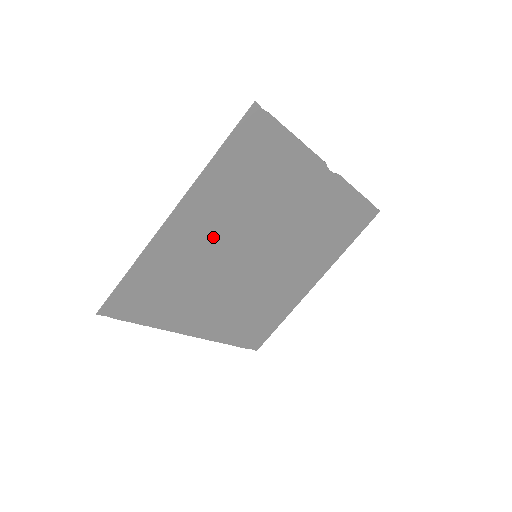
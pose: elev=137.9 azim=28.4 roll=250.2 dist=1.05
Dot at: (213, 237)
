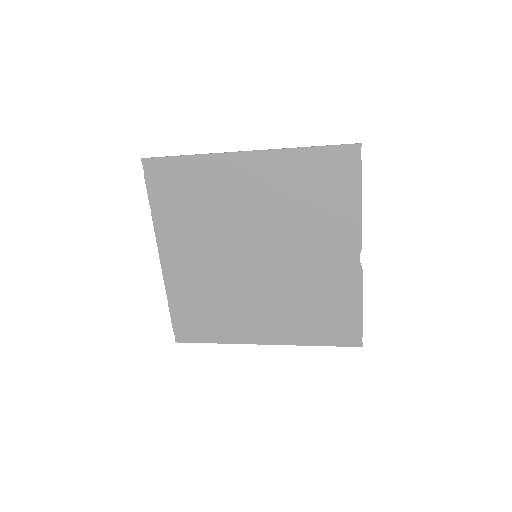
Dot at: (249, 202)
